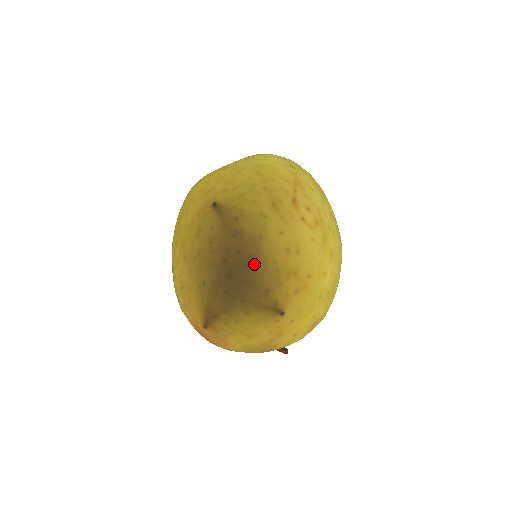
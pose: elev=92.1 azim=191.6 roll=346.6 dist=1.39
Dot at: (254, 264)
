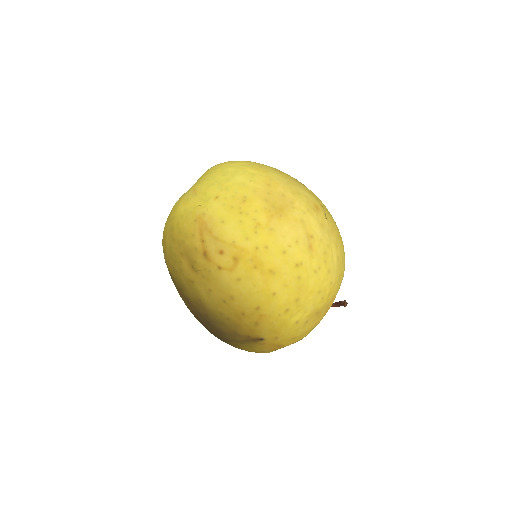
Dot at: (211, 320)
